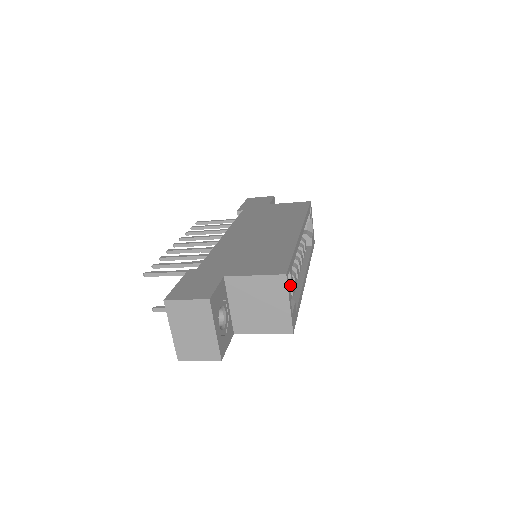
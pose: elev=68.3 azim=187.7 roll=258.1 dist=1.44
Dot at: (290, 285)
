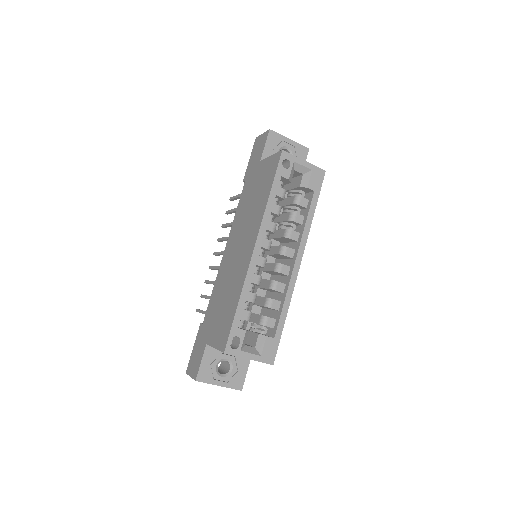
Dot at: (242, 344)
